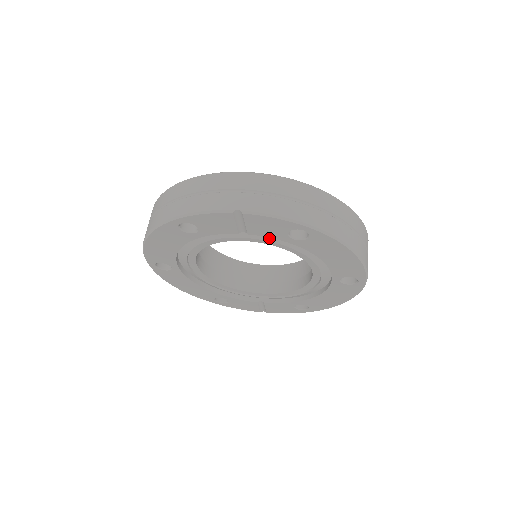
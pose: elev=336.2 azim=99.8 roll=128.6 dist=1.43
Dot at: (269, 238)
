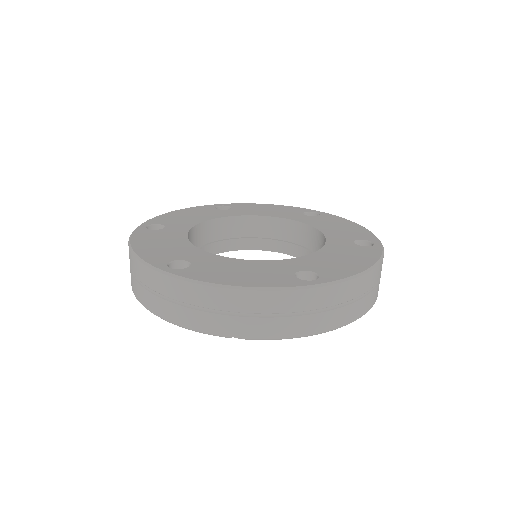
Dot at: occluded
